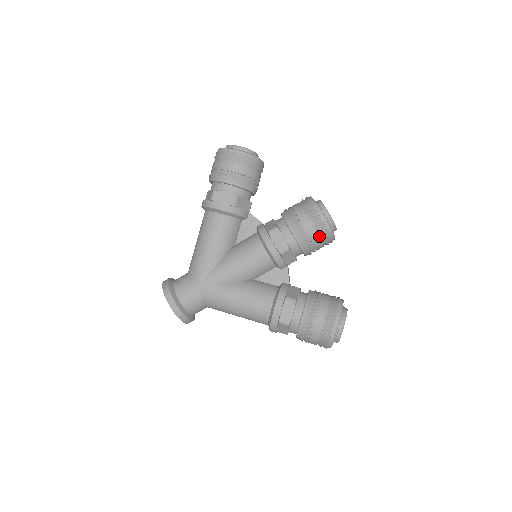
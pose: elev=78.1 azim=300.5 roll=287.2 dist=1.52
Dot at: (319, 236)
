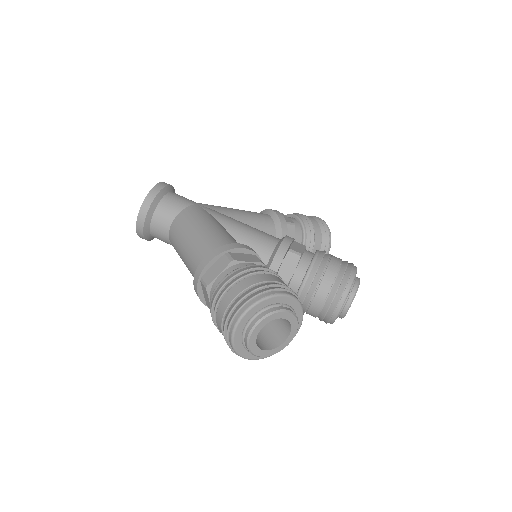
Dot at: (336, 276)
